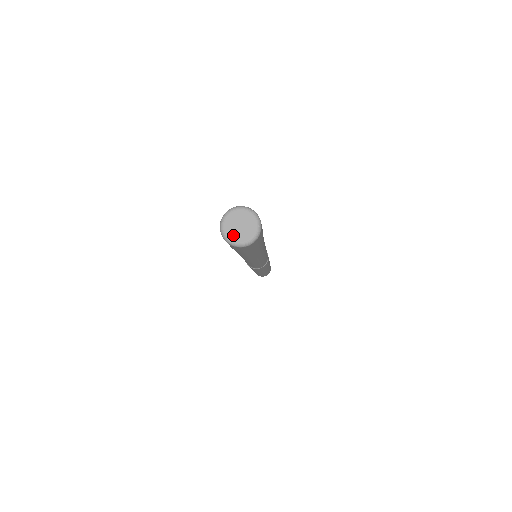
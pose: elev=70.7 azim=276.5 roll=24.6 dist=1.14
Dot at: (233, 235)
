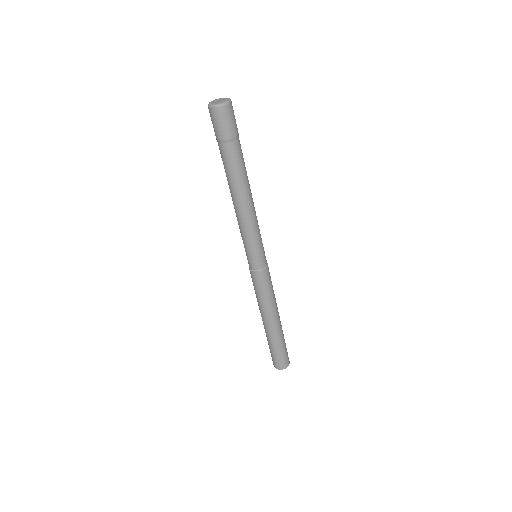
Dot at: (215, 103)
